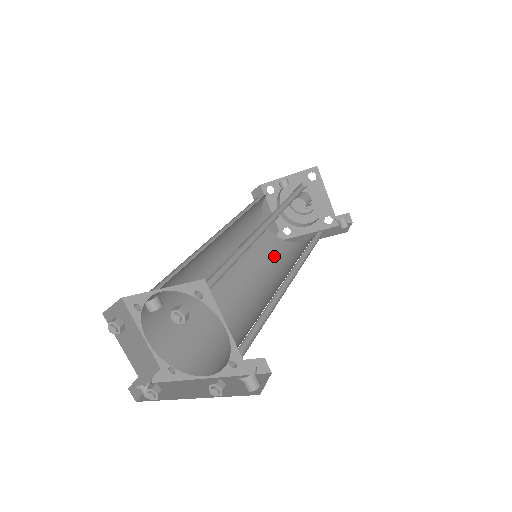
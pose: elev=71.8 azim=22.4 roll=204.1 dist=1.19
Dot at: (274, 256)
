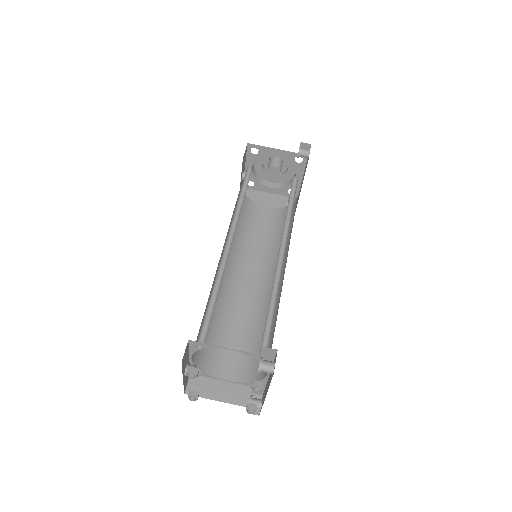
Dot at: occluded
